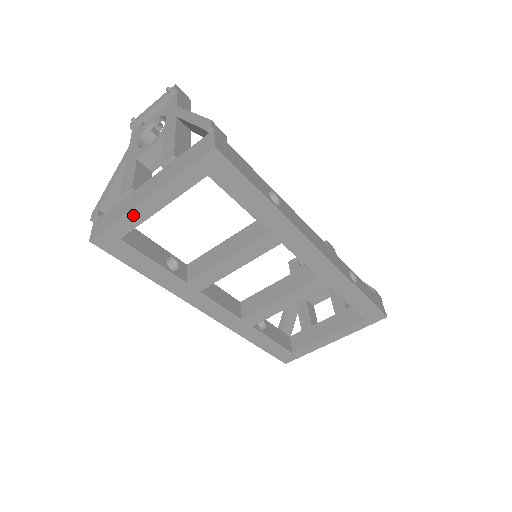
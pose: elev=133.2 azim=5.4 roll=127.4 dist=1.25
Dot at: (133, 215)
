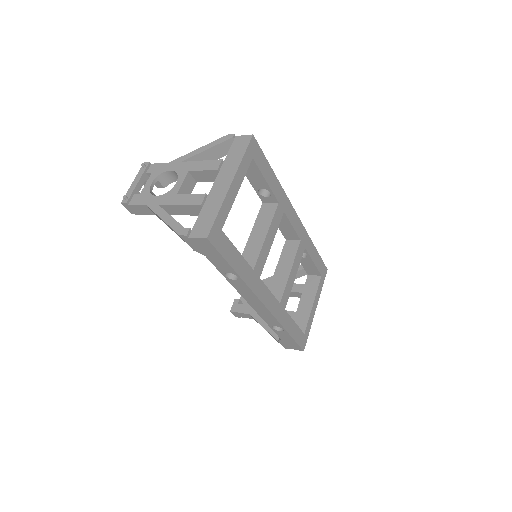
Dot at: (226, 202)
